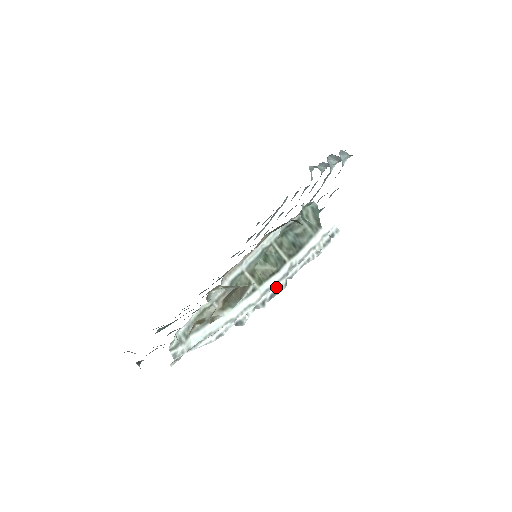
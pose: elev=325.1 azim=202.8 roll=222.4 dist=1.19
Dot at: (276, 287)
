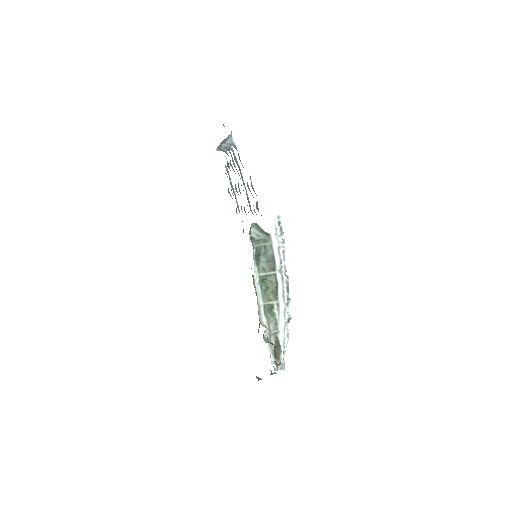
Dot at: (285, 285)
